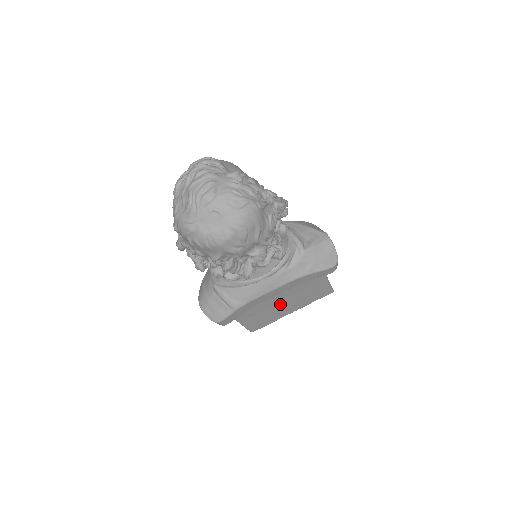
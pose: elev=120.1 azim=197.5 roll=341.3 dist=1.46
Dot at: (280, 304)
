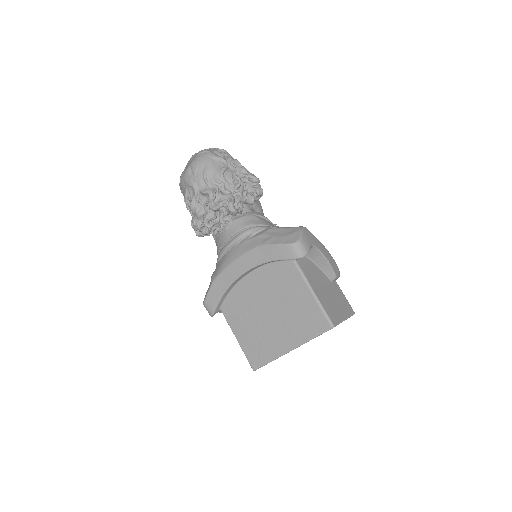
Dot at: (268, 318)
